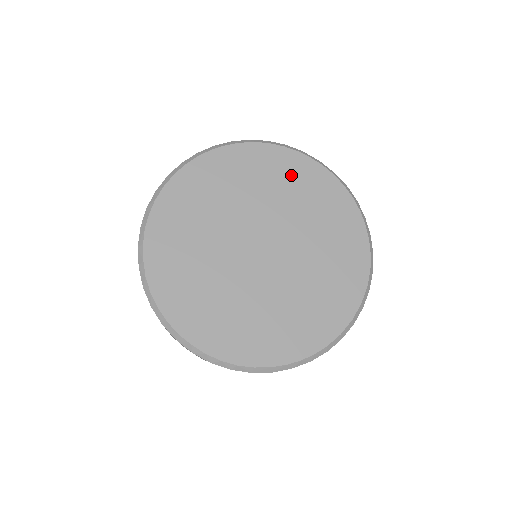
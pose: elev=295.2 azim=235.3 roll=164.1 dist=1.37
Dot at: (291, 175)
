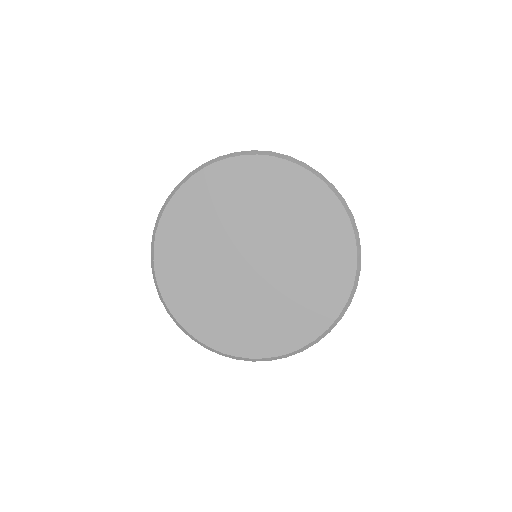
Dot at: (289, 189)
